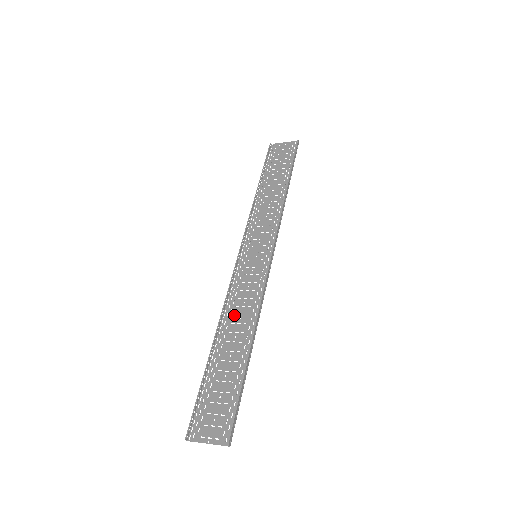
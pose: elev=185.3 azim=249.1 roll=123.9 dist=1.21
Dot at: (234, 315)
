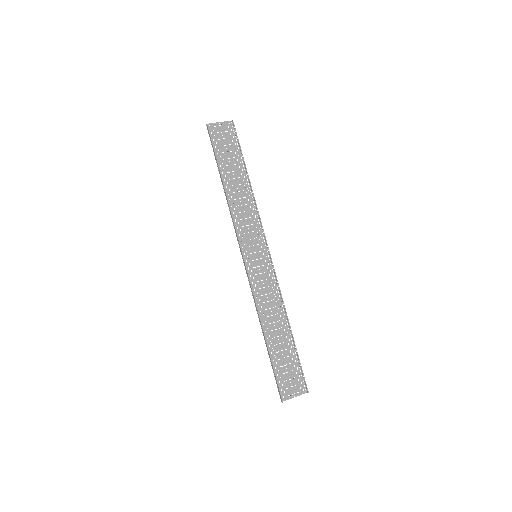
Dot at: (265, 310)
